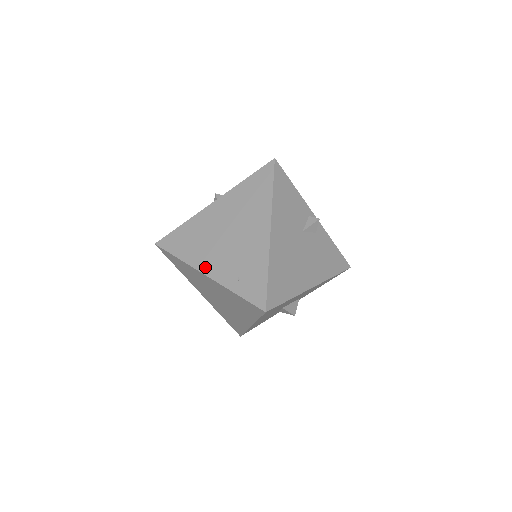
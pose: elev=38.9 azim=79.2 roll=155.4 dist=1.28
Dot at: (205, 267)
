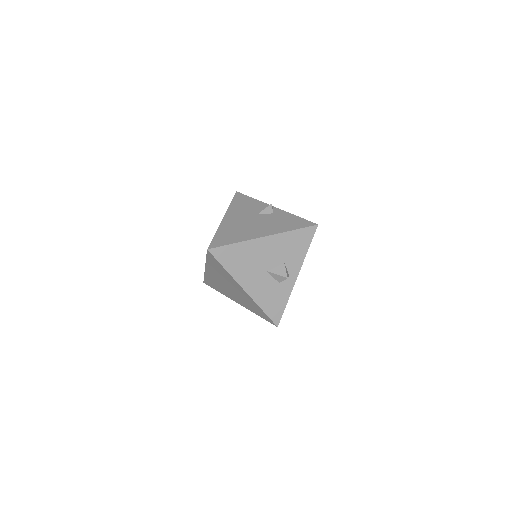
Dot at: occluded
